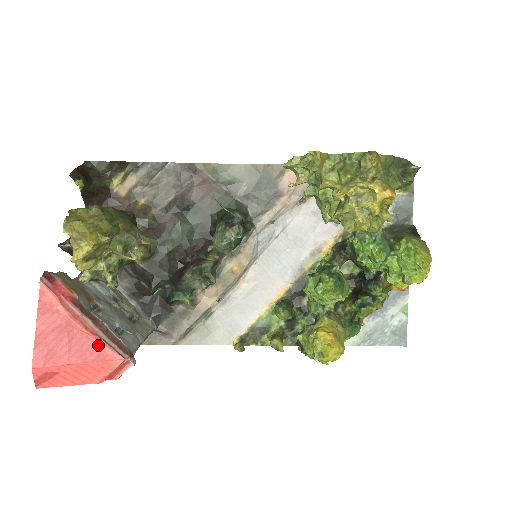
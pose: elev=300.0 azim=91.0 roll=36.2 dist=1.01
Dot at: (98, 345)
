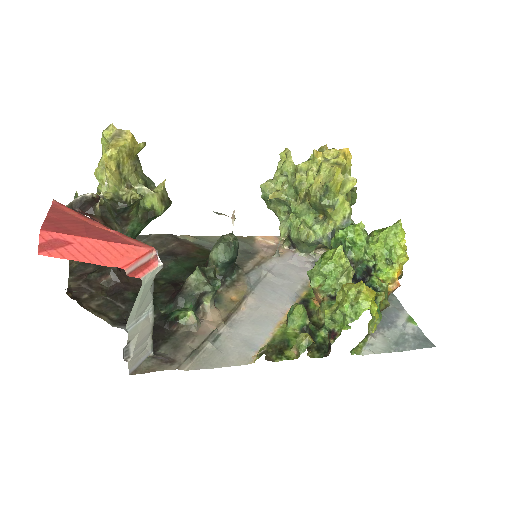
Dot at: (120, 237)
